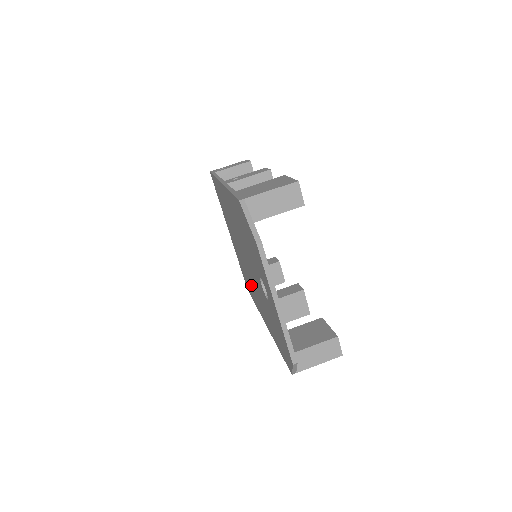
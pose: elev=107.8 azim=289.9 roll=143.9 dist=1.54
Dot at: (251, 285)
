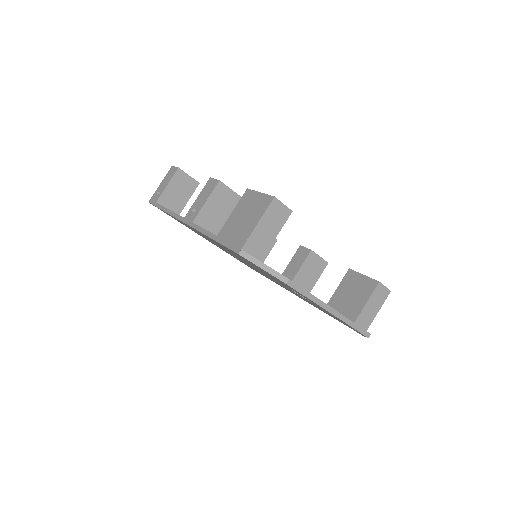
Dot at: occluded
